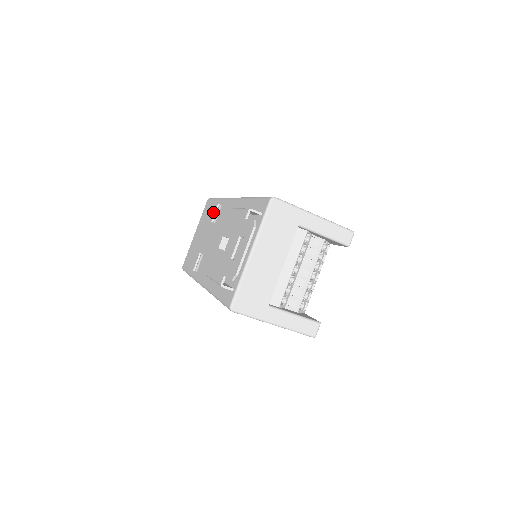
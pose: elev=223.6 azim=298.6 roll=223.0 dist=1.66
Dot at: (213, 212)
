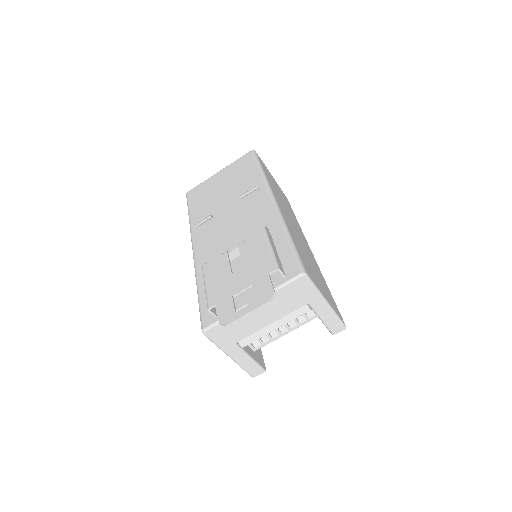
Dot at: (248, 180)
